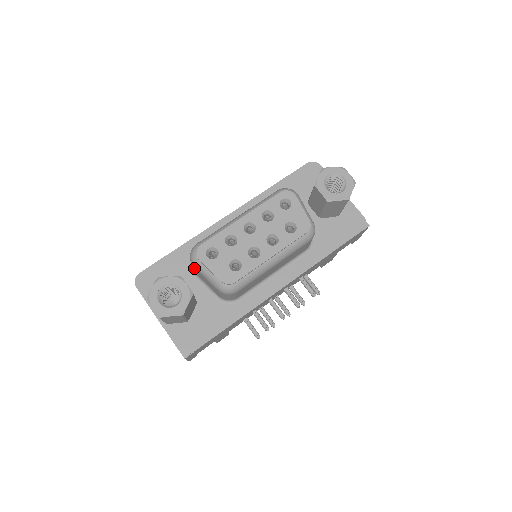
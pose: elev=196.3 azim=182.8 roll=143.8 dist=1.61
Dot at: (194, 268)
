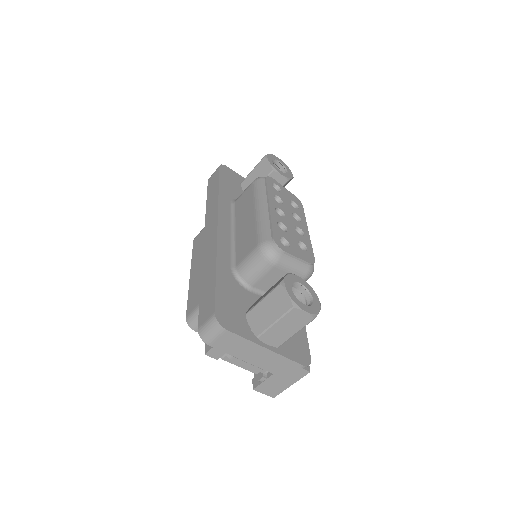
Dot at: (270, 270)
